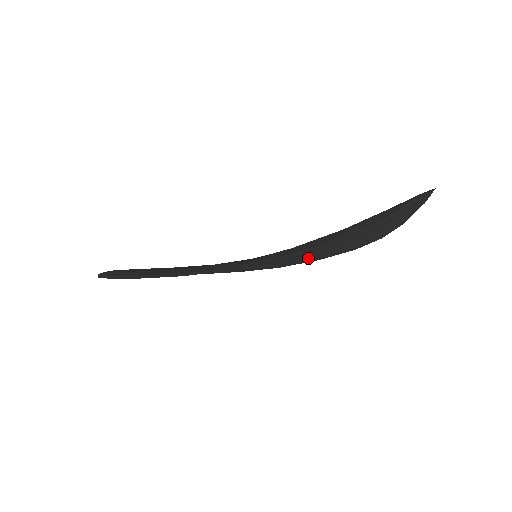
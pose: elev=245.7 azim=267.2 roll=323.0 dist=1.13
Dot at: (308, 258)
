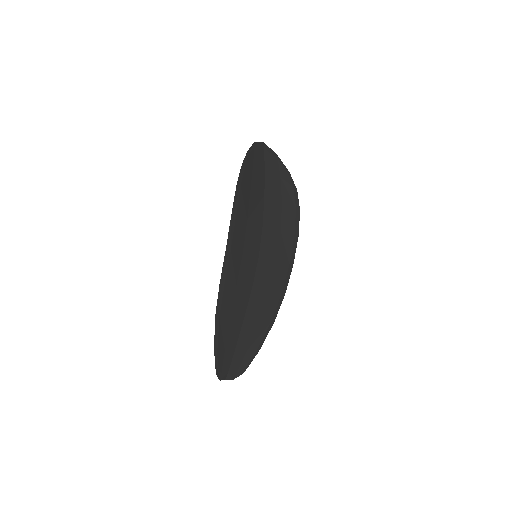
Dot at: (288, 238)
